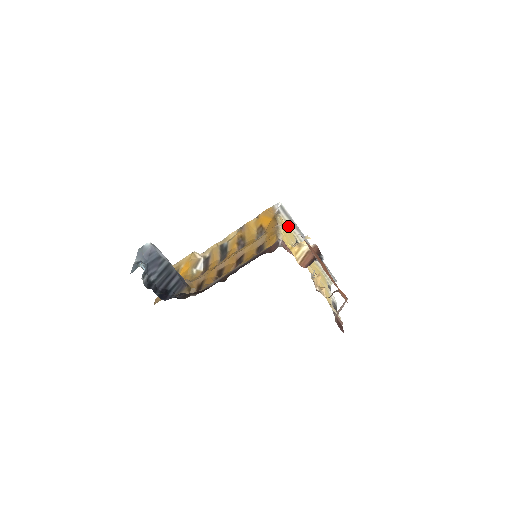
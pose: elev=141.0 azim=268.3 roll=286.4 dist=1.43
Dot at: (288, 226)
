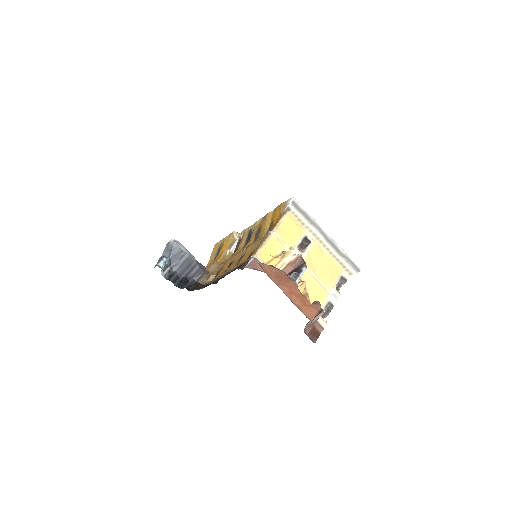
Dot at: (299, 222)
